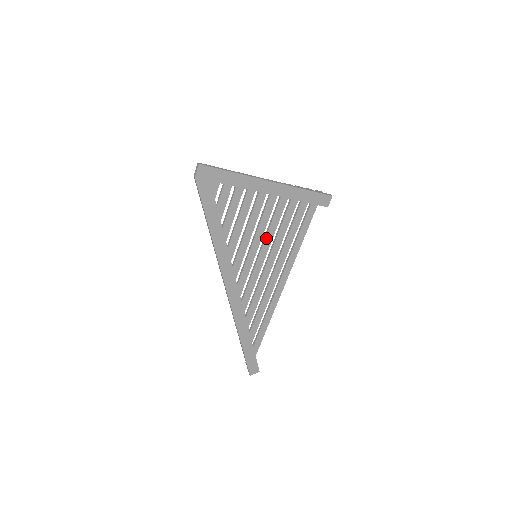
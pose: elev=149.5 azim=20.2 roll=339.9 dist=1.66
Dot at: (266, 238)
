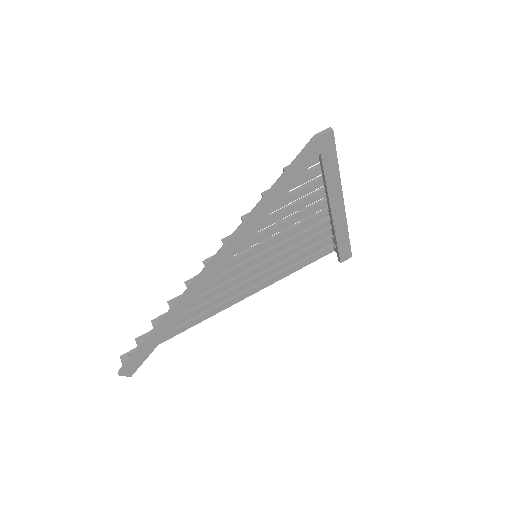
Dot at: (278, 247)
